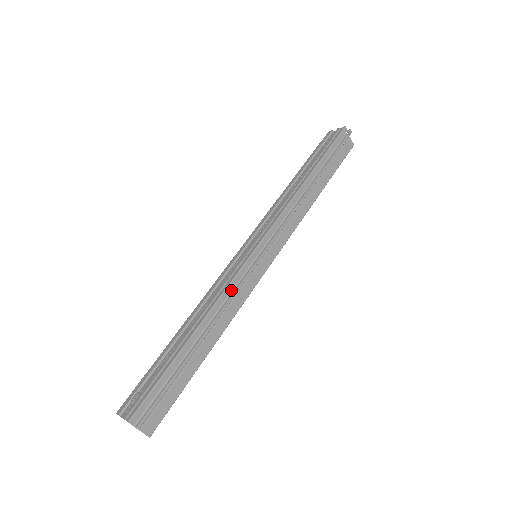
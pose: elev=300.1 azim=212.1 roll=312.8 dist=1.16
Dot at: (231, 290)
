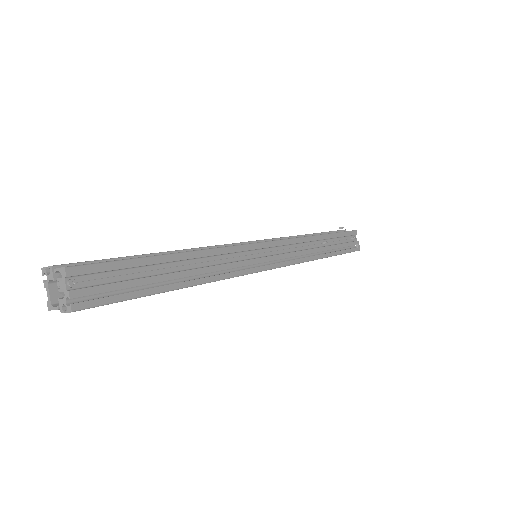
Dot at: occluded
